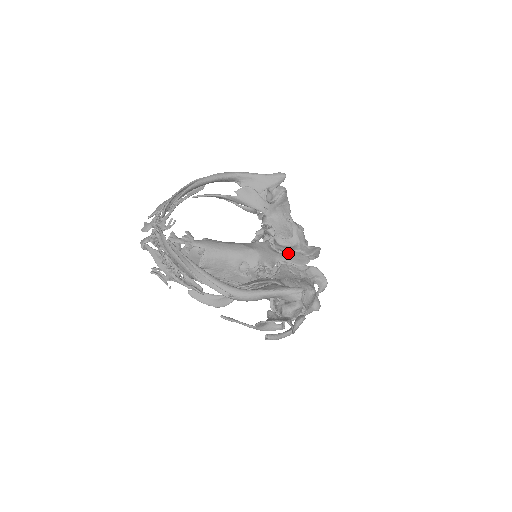
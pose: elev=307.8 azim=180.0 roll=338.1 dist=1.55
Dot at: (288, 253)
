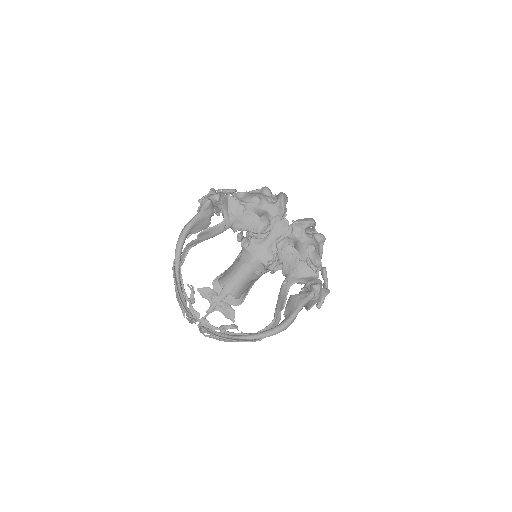
Dot at: (270, 231)
